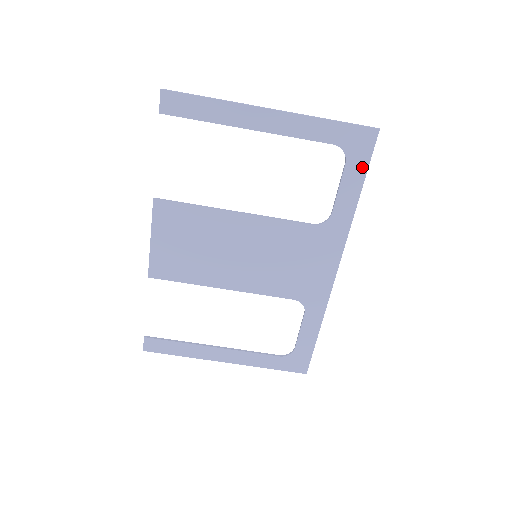
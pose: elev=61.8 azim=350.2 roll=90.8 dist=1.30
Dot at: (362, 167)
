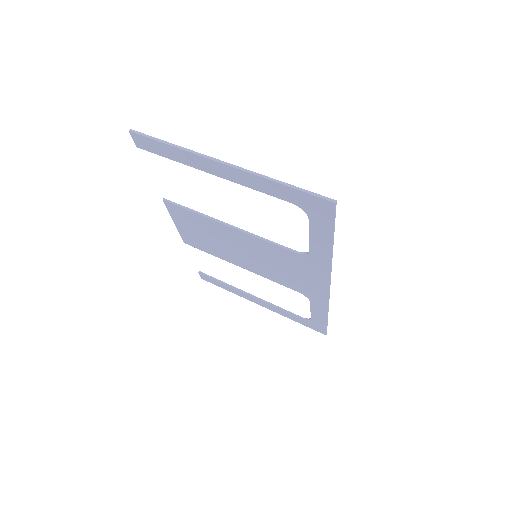
Dot at: (327, 227)
